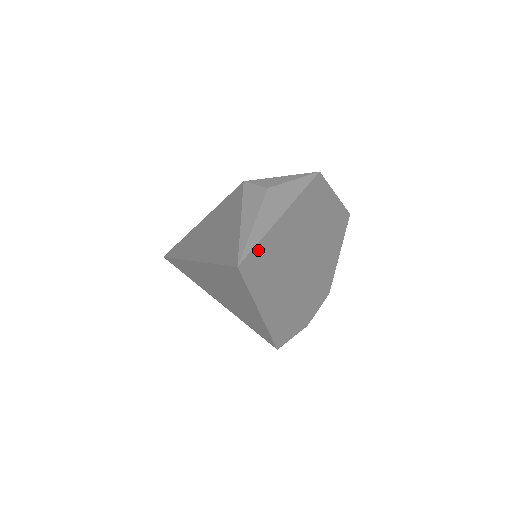
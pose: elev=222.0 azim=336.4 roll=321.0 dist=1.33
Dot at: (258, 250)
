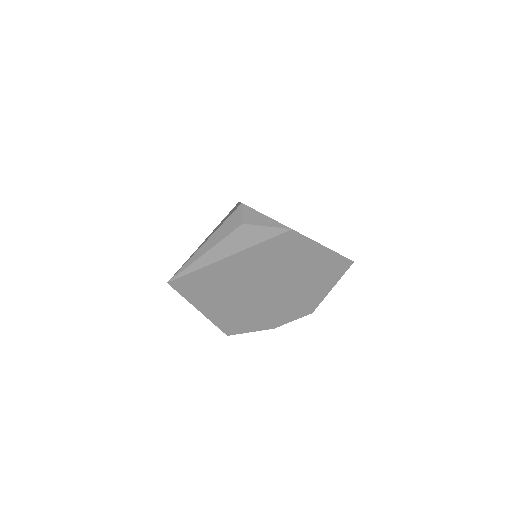
Dot at: (195, 275)
